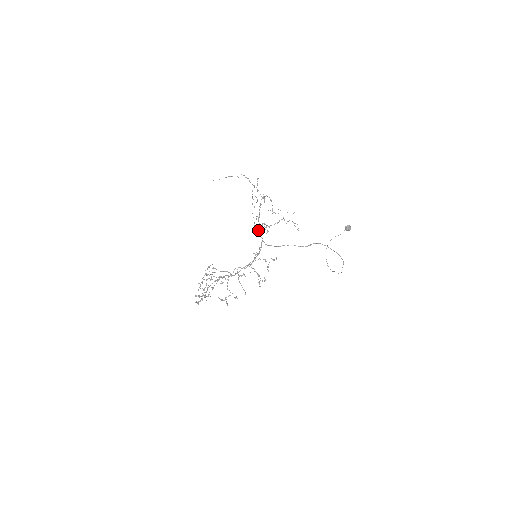
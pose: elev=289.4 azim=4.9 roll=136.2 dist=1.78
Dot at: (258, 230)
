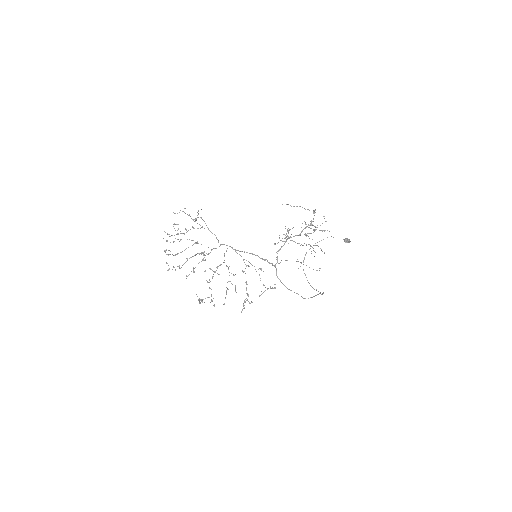
Dot at: (279, 250)
